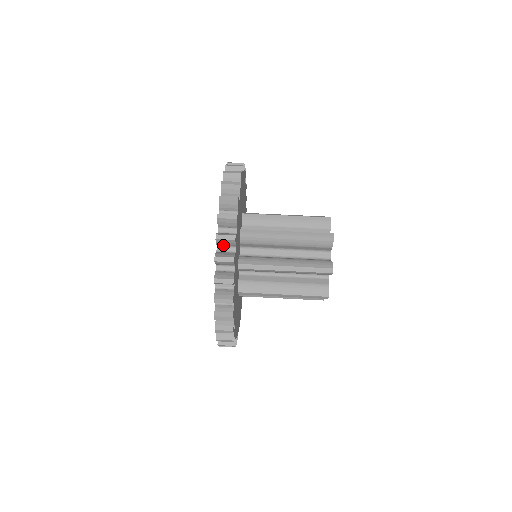
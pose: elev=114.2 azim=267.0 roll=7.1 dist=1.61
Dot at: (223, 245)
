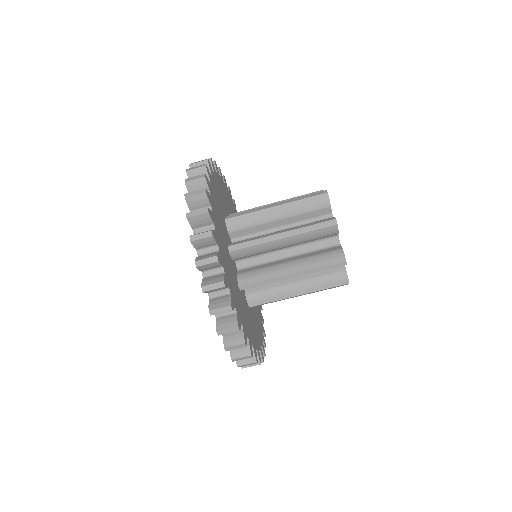
Dot at: occluded
